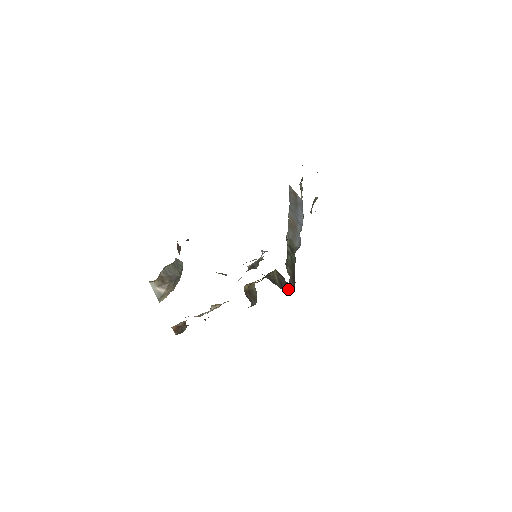
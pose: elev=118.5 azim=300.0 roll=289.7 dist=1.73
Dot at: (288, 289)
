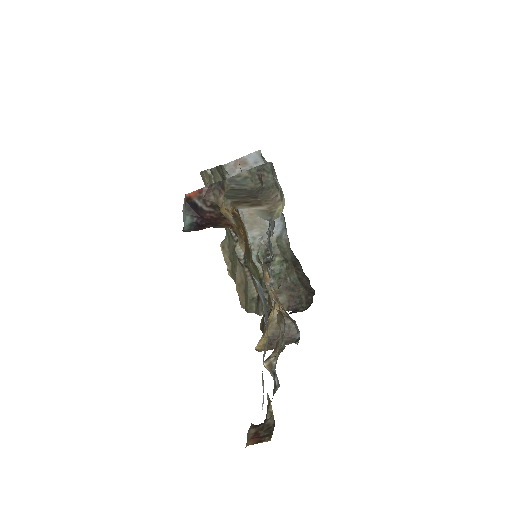
Dot at: (302, 311)
